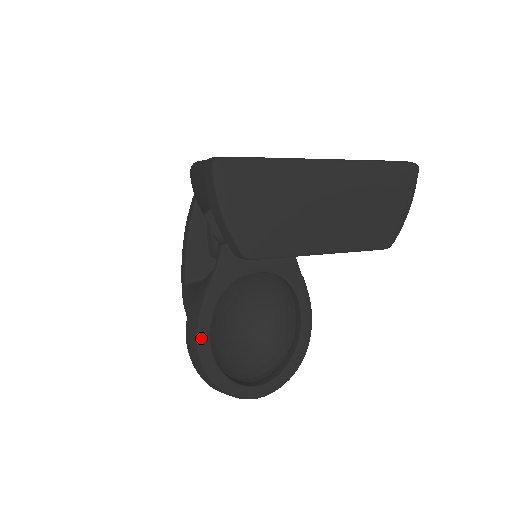
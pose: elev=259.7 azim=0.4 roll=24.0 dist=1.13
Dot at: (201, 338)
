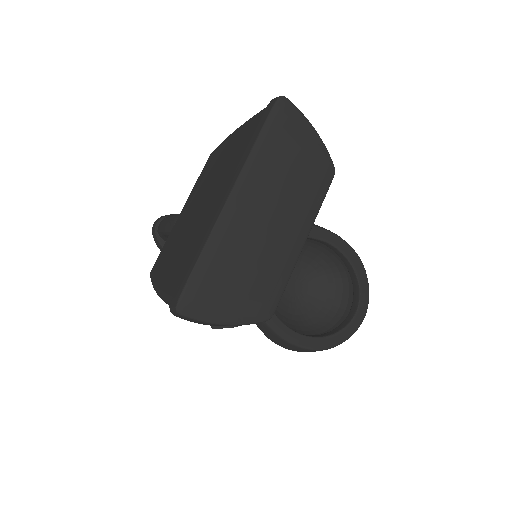
Dot at: (293, 341)
